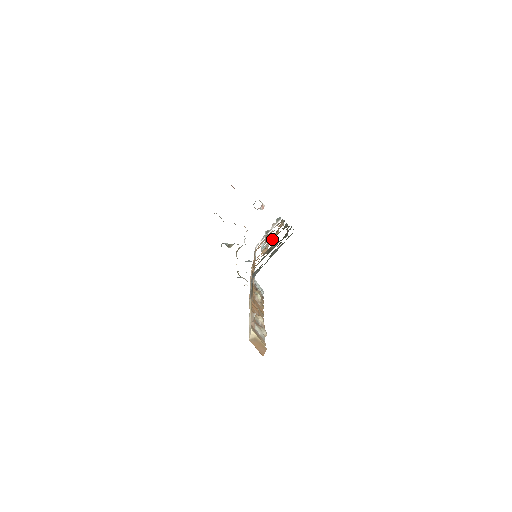
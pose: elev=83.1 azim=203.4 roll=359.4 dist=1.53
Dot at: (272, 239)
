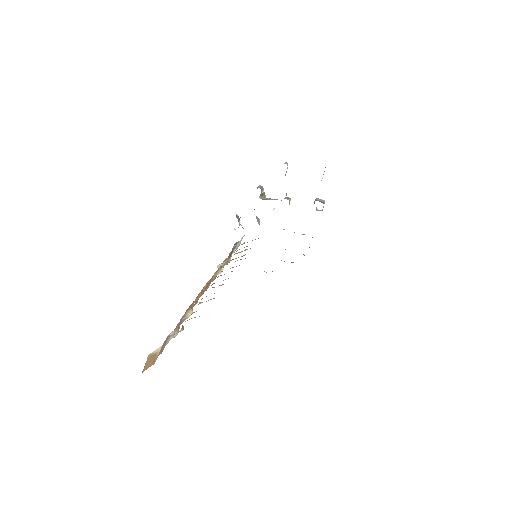
Dot at: occluded
